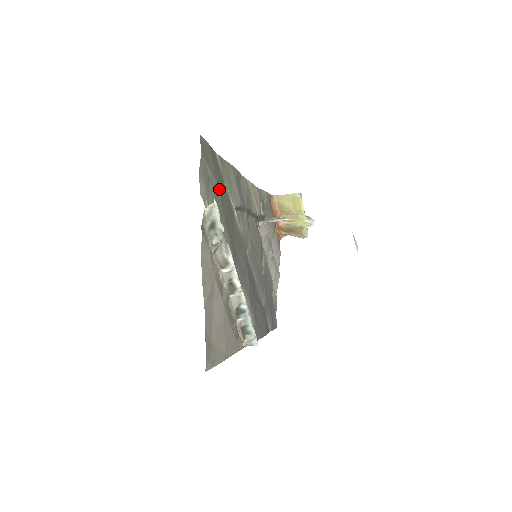
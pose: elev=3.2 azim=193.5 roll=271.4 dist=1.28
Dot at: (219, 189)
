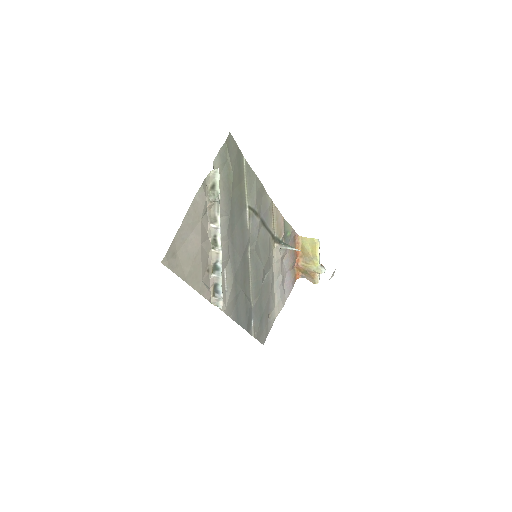
Dot at: (234, 176)
